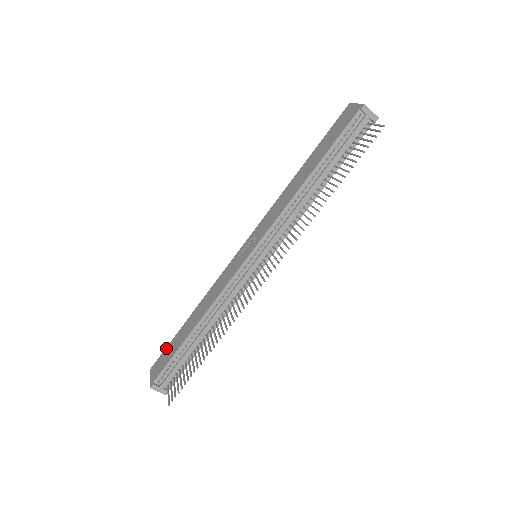
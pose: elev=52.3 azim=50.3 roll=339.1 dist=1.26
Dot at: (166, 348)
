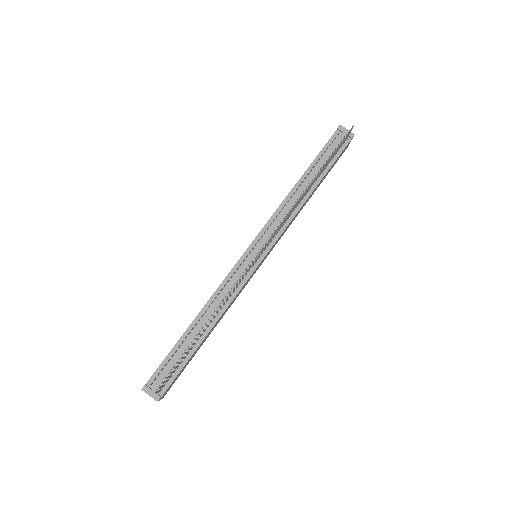
Dot at: occluded
